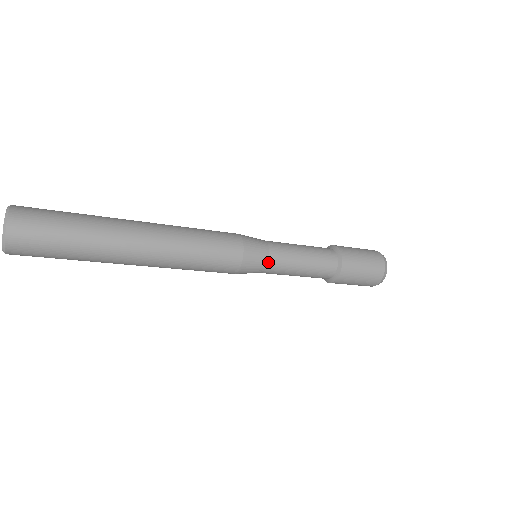
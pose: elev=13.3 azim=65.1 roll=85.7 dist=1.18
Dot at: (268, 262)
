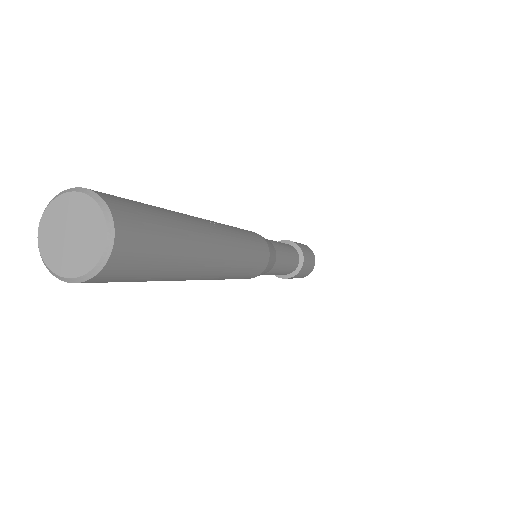
Dot at: (275, 249)
